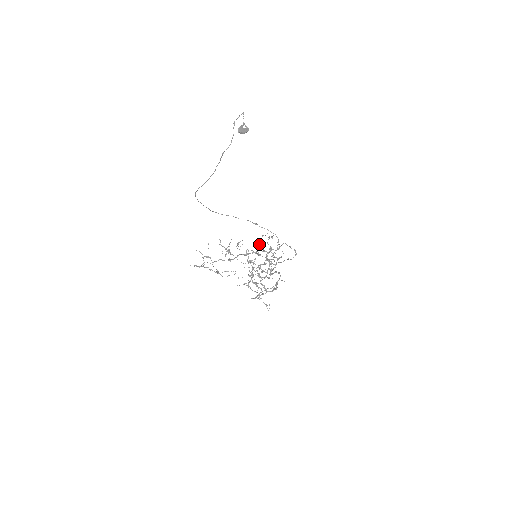
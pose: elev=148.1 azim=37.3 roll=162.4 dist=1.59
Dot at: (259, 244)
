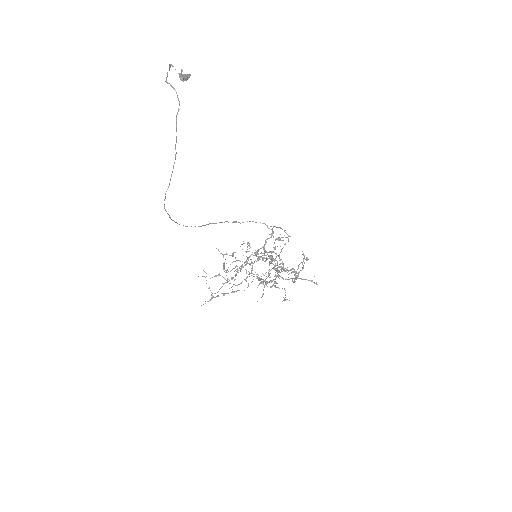
Dot at: occluded
